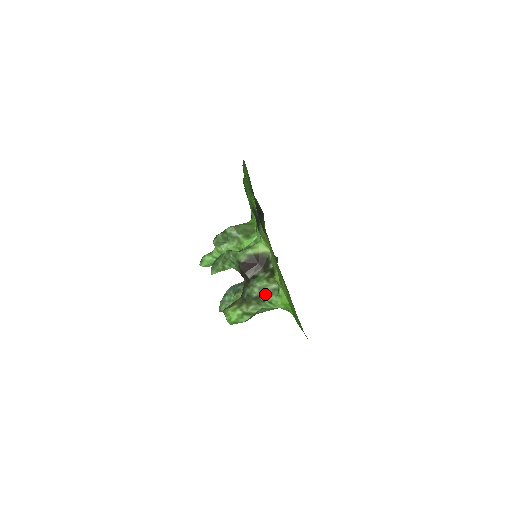
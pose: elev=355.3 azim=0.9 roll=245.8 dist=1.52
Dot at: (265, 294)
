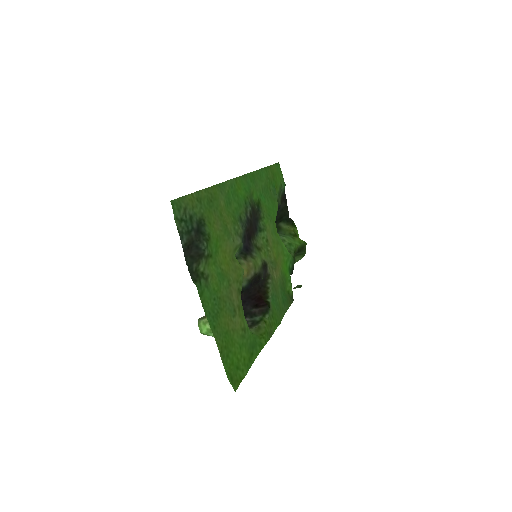
Dot at: occluded
